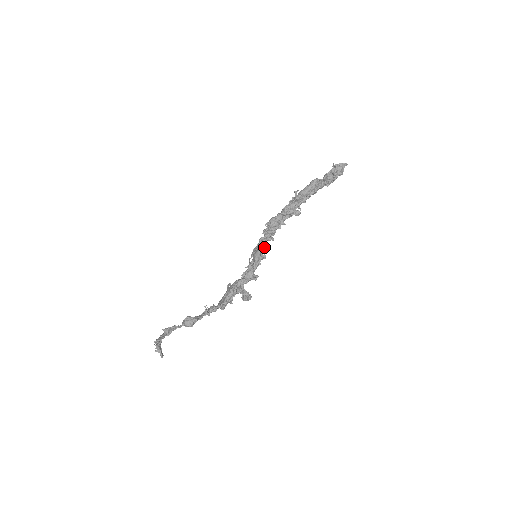
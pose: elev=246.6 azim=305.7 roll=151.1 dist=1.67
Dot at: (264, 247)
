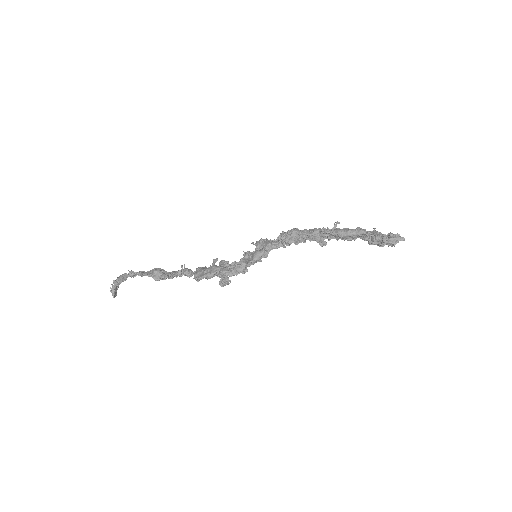
Dot at: occluded
